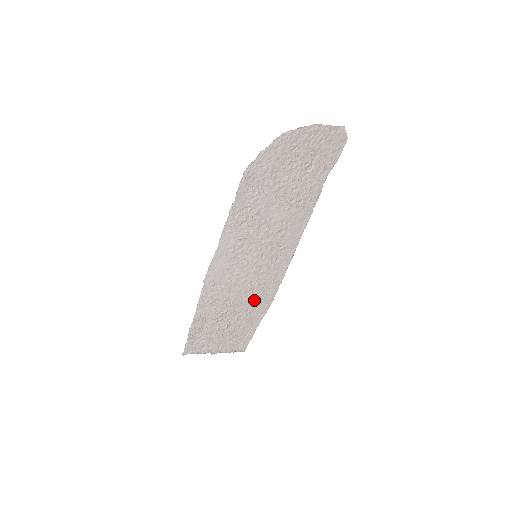
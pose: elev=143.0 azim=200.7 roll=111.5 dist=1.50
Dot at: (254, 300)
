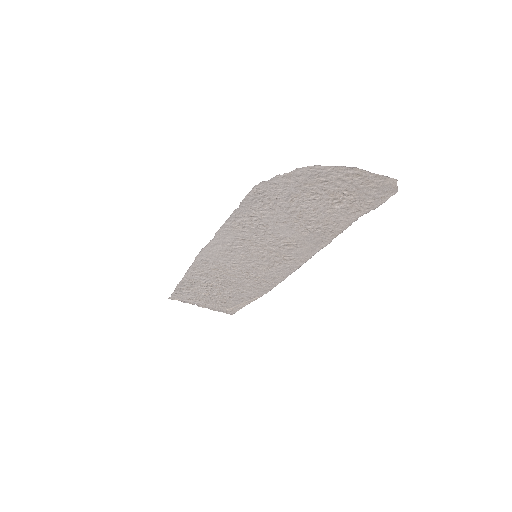
Dot at: (248, 285)
